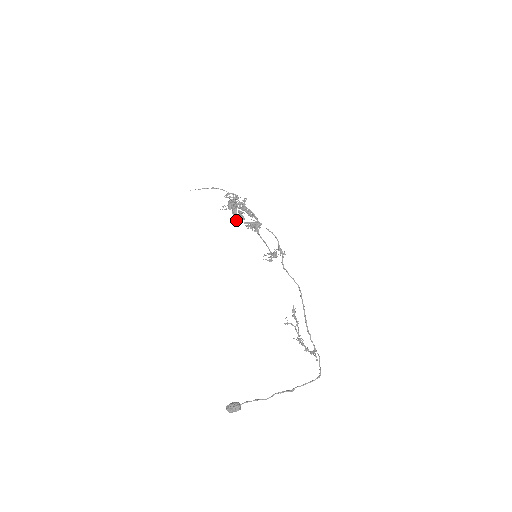
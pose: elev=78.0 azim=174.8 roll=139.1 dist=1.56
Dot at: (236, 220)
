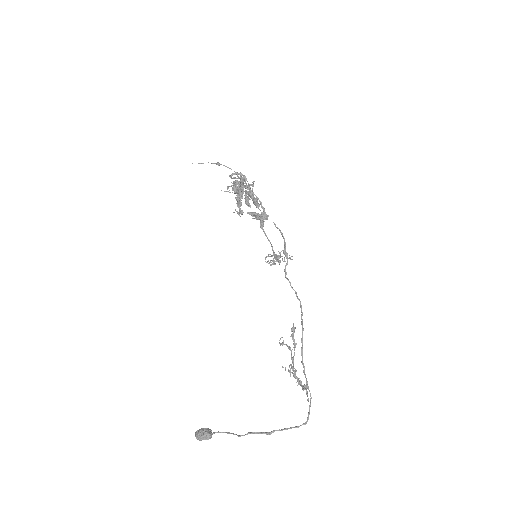
Dot at: (239, 208)
